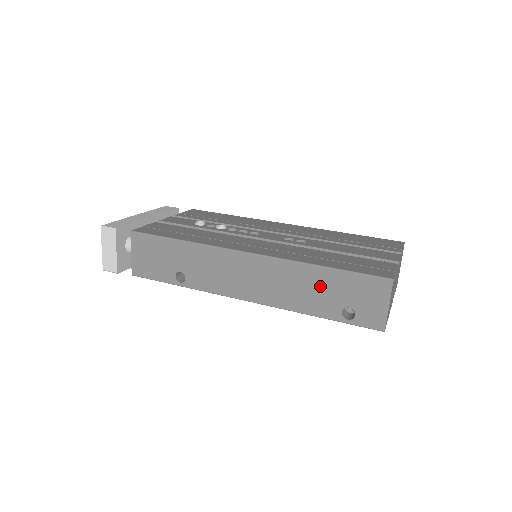
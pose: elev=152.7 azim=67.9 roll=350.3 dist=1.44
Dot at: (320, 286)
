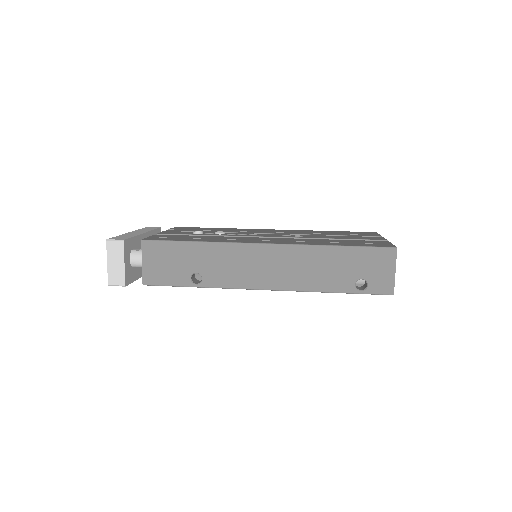
Dot at: (335, 264)
